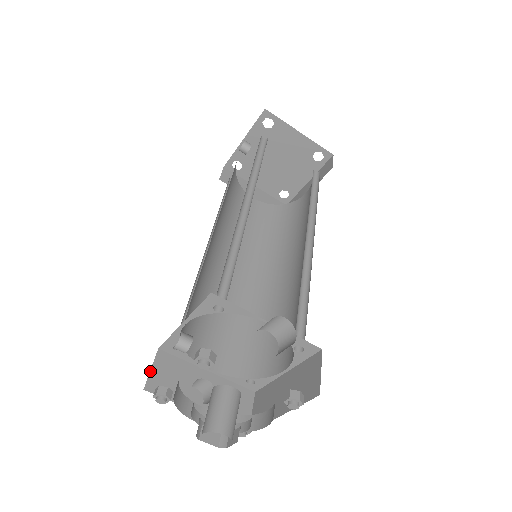
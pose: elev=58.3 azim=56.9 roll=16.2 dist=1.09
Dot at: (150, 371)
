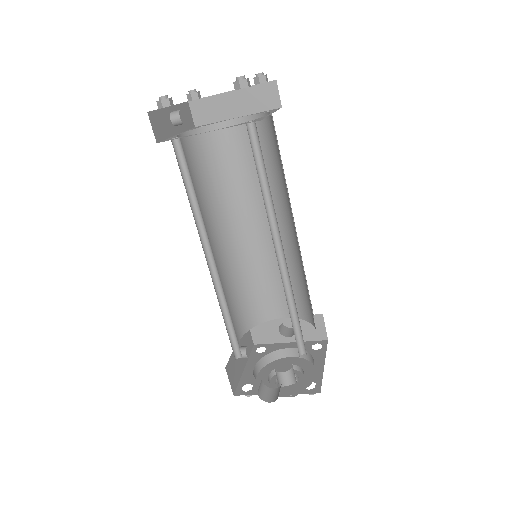
Dot at: (251, 334)
